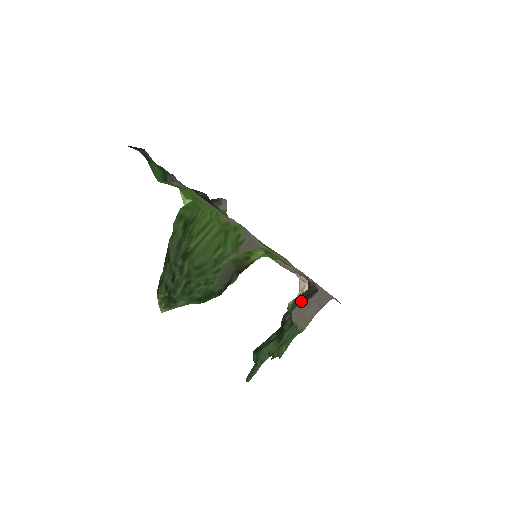
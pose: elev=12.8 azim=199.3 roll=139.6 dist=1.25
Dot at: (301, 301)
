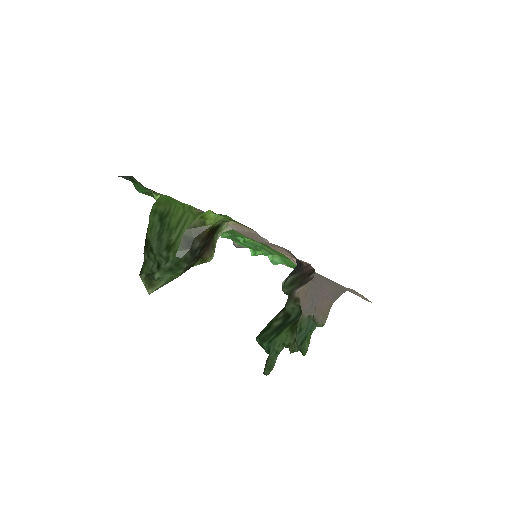
Dot at: (297, 282)
